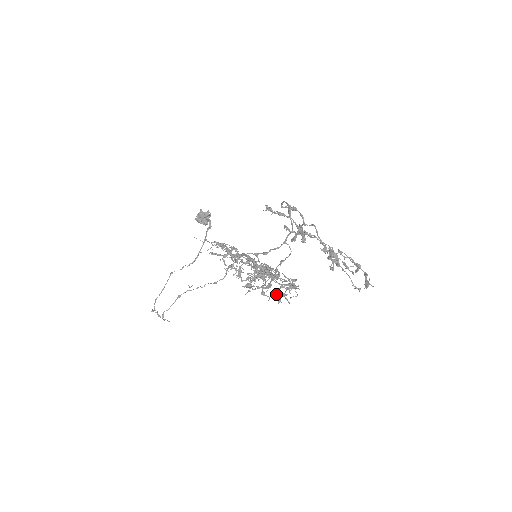
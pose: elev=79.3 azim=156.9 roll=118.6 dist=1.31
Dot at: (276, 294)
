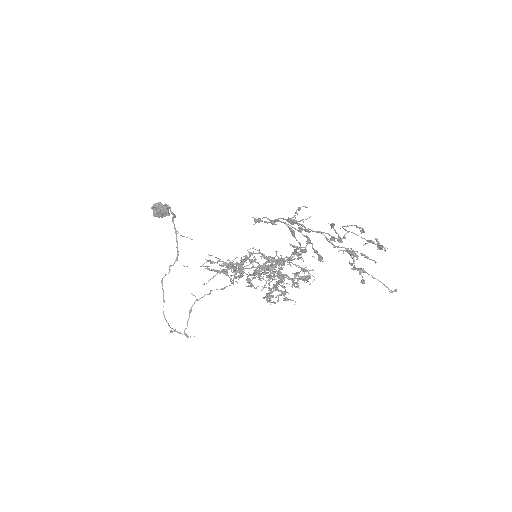
Dot at: (294, 286)
